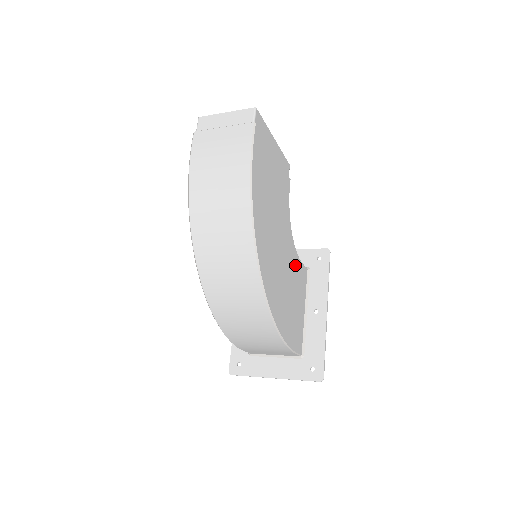
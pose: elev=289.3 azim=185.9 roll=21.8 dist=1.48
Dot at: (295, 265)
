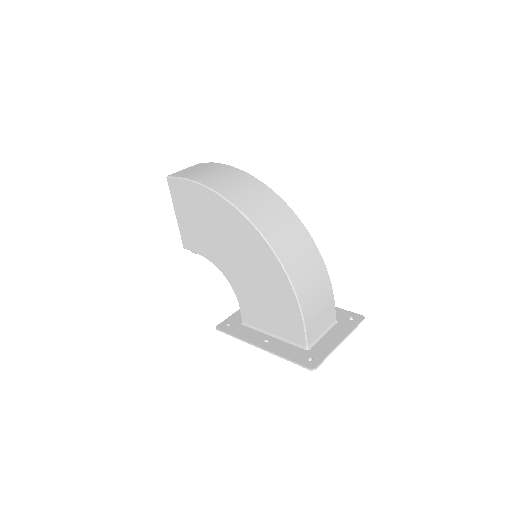
Dot at: occluded
